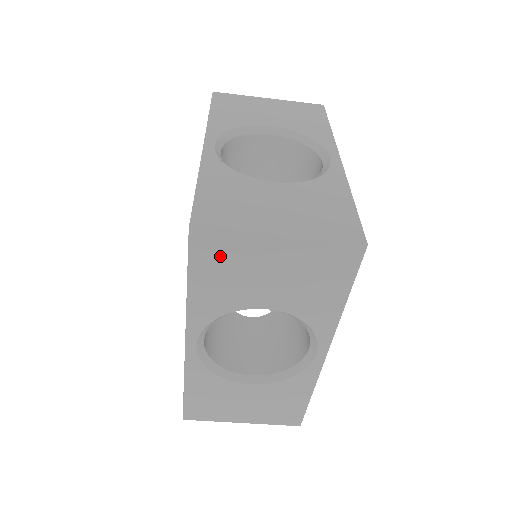
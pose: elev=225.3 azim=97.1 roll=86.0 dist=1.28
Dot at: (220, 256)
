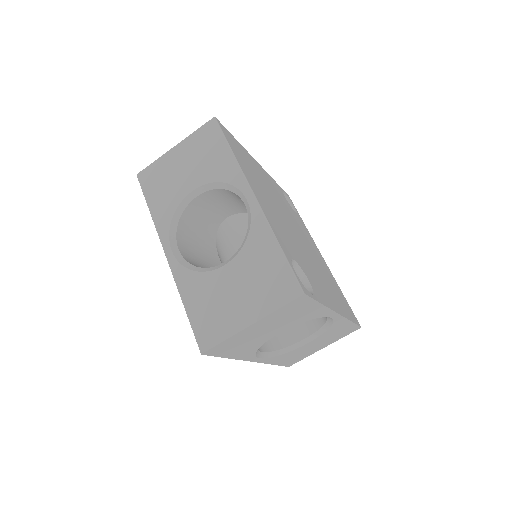
Dot at: (155, 177)
